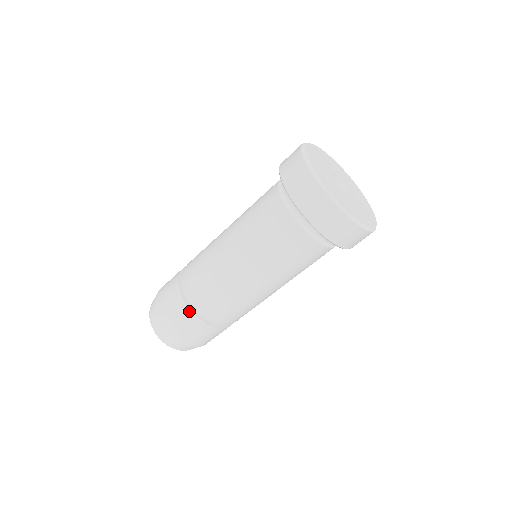
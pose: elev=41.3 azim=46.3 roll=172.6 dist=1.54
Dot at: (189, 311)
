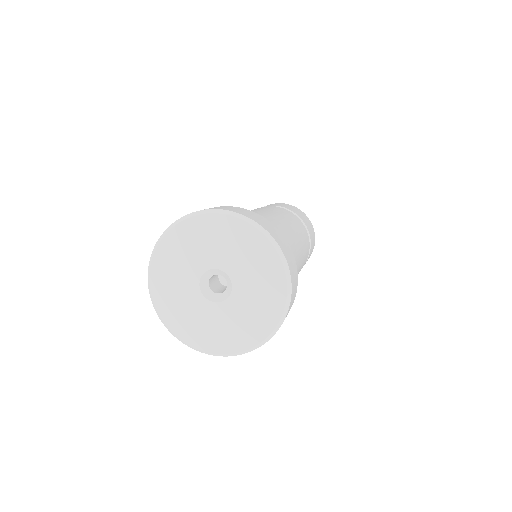
Dot at: occluded
